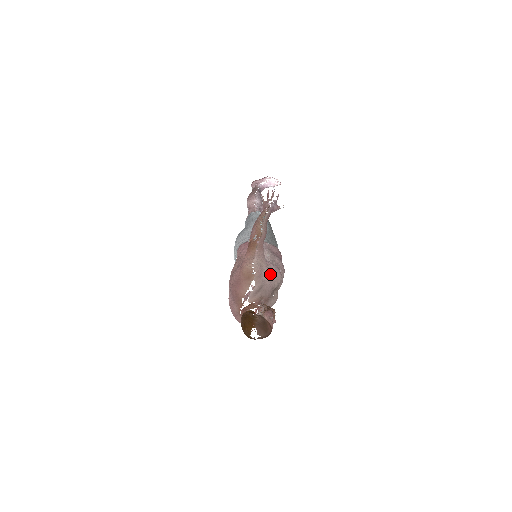
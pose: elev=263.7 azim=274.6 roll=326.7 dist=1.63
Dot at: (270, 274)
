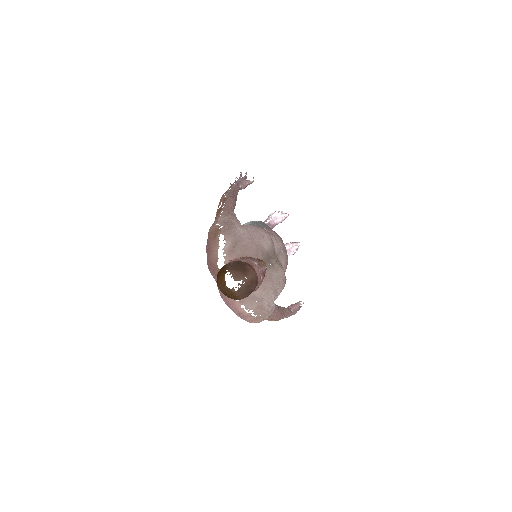
Dot at: (246, 229)
